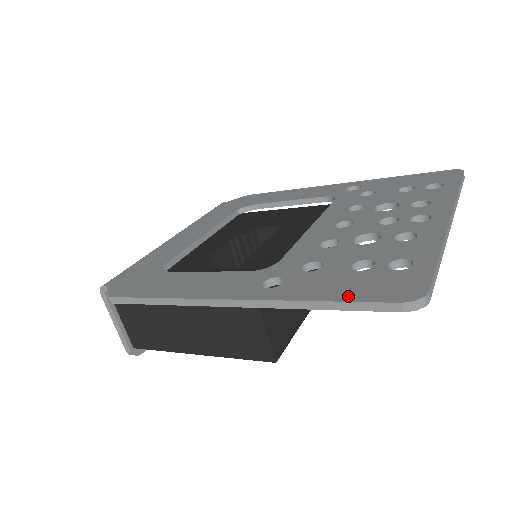
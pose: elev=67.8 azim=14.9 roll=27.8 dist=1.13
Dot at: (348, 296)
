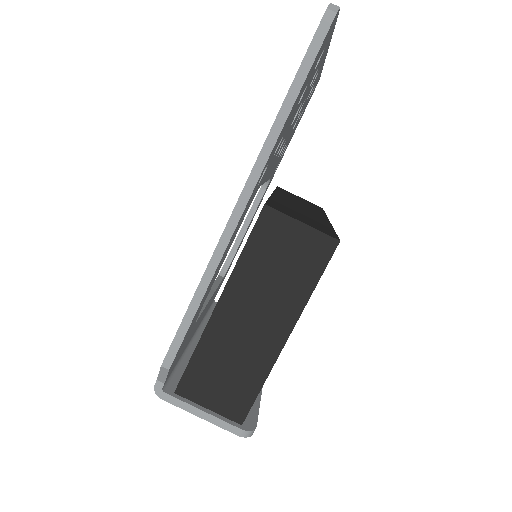
Dot at: (295, 77)
